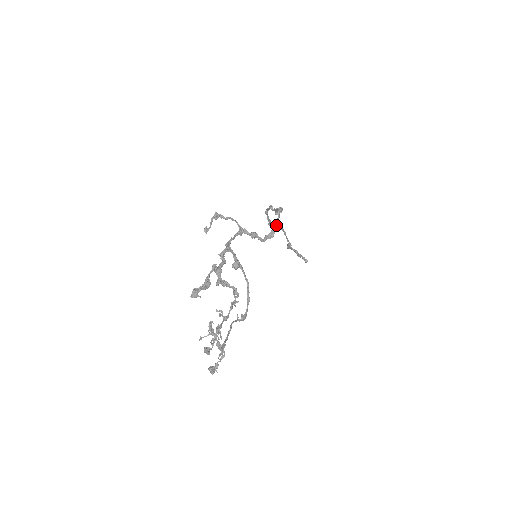
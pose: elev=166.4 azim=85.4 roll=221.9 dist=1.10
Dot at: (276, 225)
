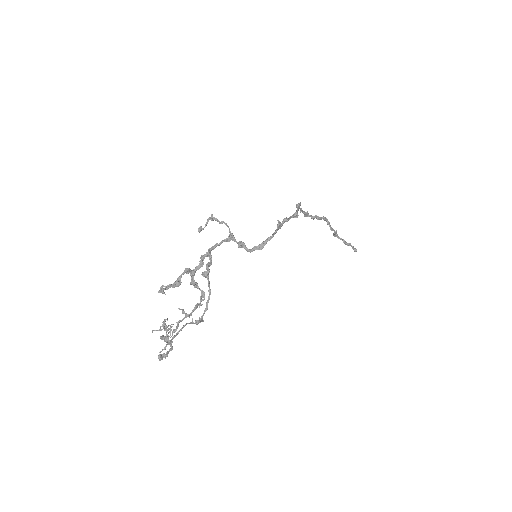
Dot at: (269, 238)
